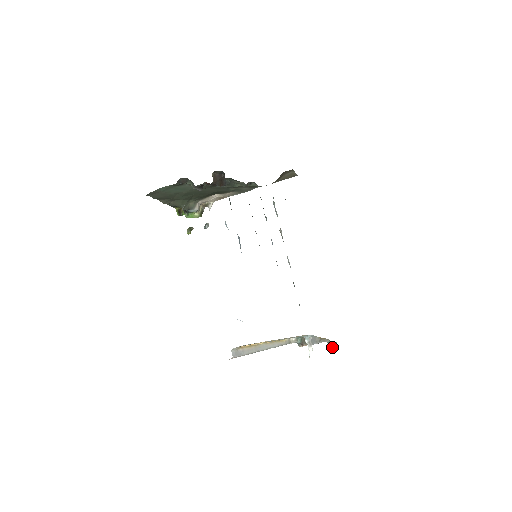
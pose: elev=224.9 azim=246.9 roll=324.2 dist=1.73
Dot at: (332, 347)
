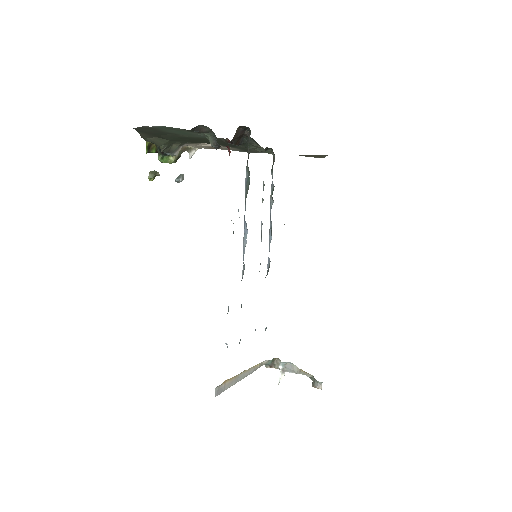
Dot at: (314, 385)
